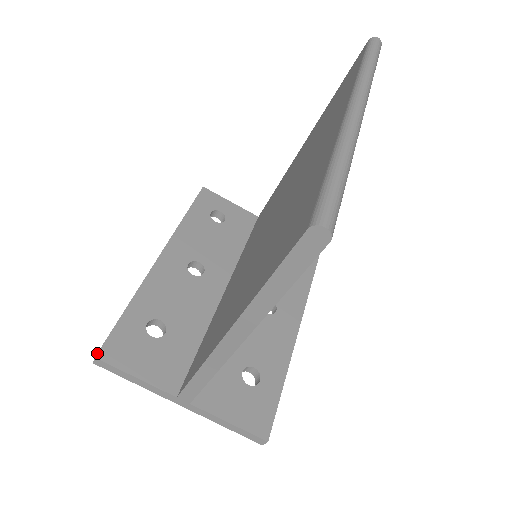
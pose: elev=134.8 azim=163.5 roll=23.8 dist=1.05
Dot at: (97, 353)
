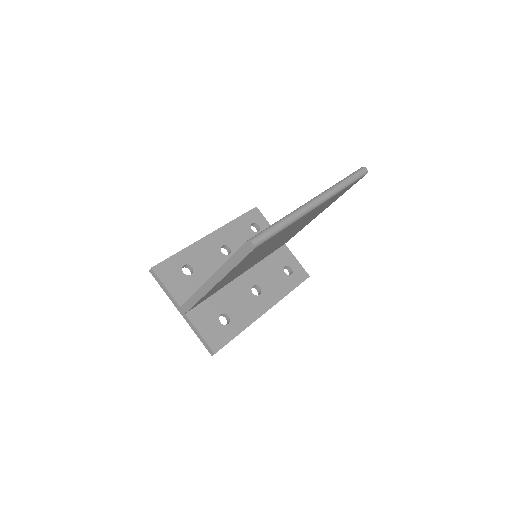
Dot at: (153, 266)
